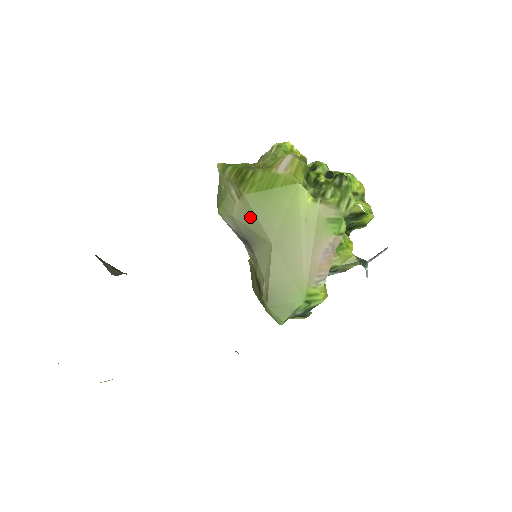
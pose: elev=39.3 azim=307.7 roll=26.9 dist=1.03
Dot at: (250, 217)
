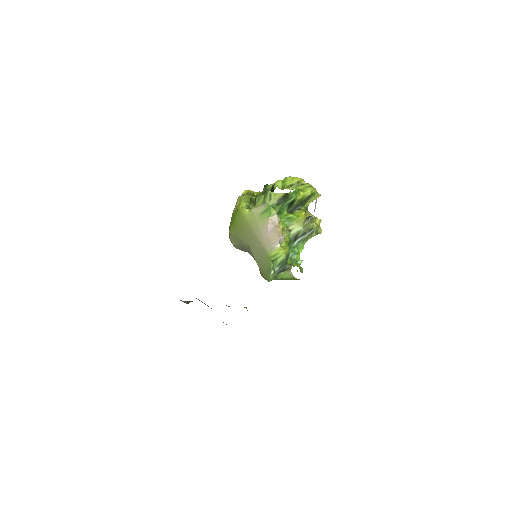
Dot at: (236, 240)
